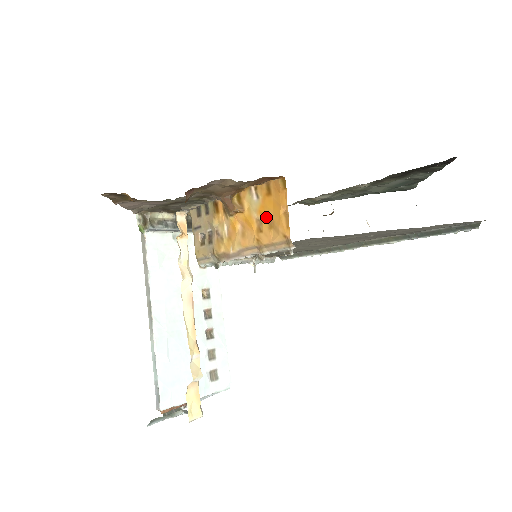
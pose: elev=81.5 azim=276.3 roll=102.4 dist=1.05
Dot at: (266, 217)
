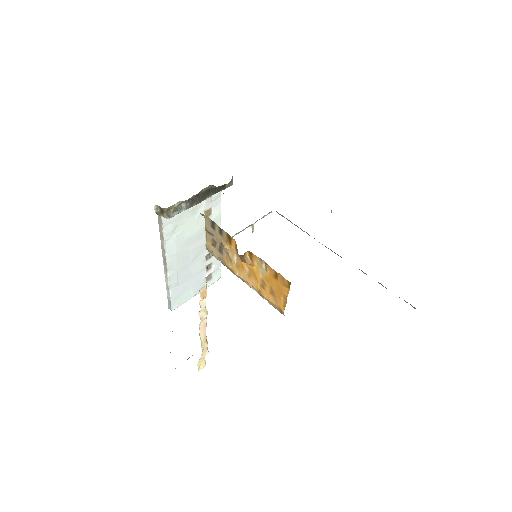
Dot at: (270, 286)
